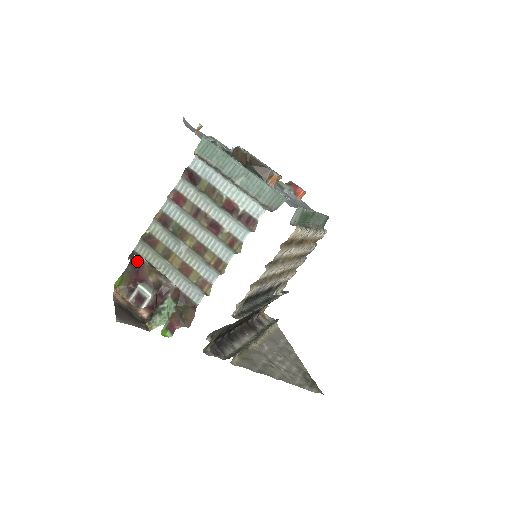
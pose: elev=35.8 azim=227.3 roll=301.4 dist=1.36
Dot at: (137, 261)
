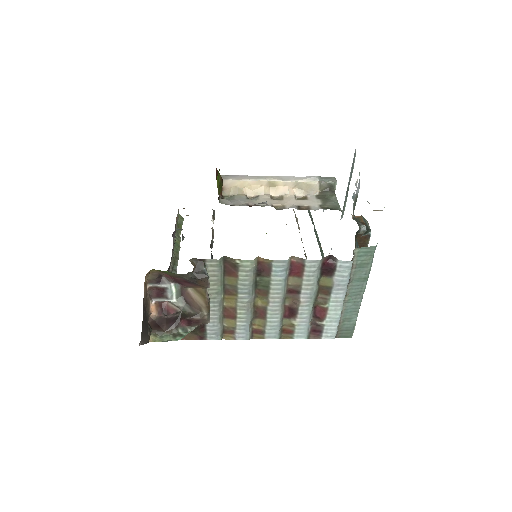
Dot at: (201, 281)
